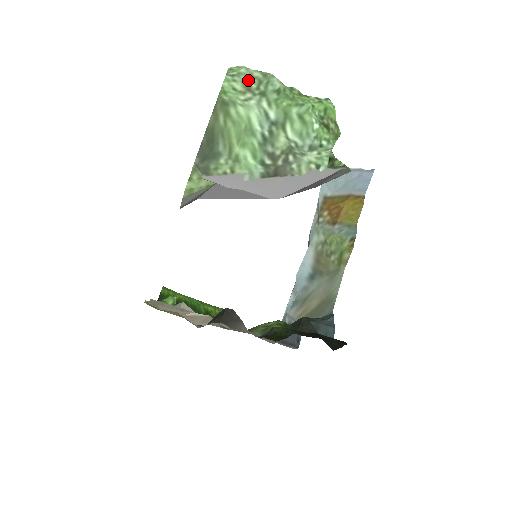
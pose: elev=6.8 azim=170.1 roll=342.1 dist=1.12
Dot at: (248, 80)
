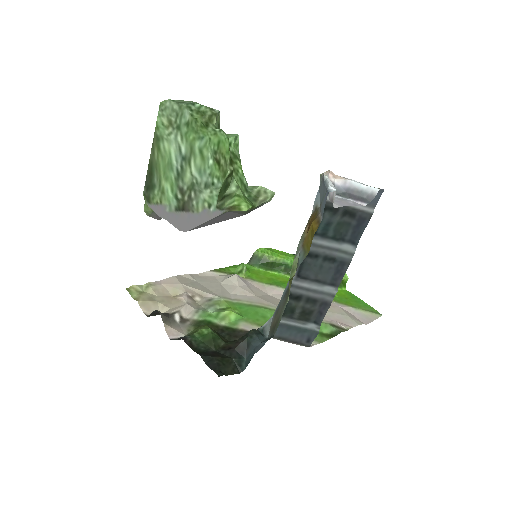
Dot at: (170, 114)
